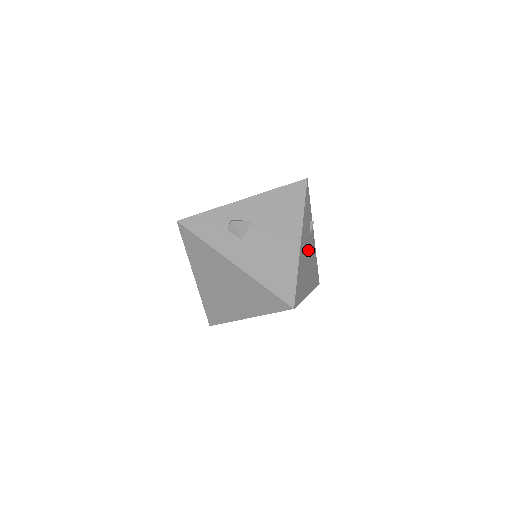
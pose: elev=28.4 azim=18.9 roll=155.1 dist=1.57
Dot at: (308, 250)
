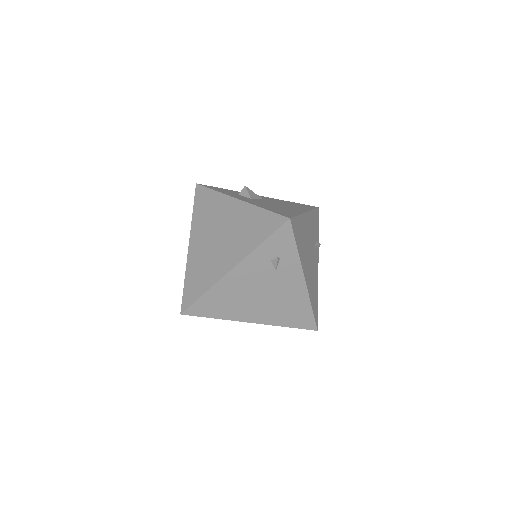
Dot at: (311, 250)
